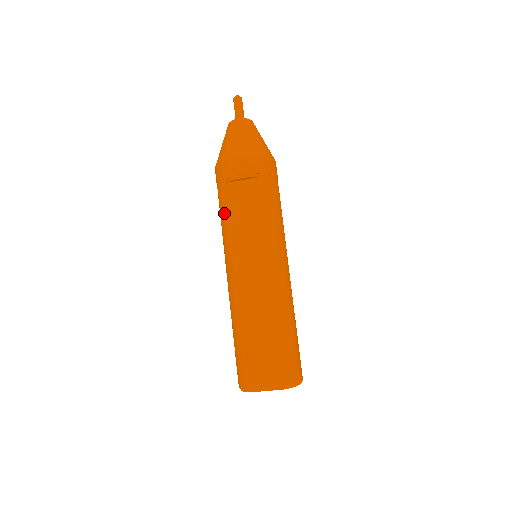
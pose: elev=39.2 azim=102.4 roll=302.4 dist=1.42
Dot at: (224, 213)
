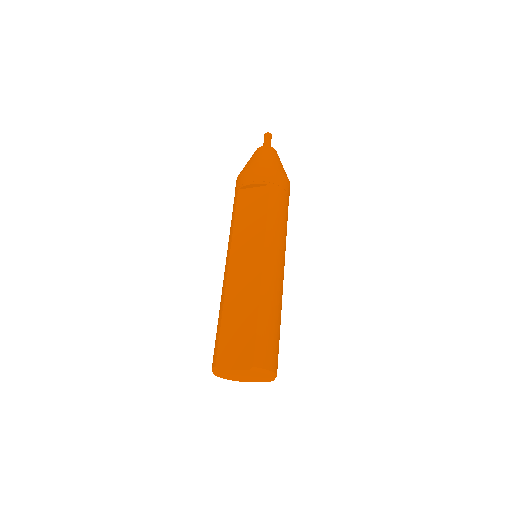
Dot at: (233, 214)
